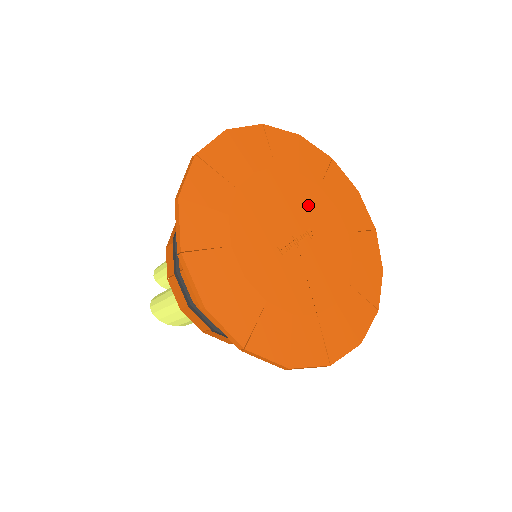
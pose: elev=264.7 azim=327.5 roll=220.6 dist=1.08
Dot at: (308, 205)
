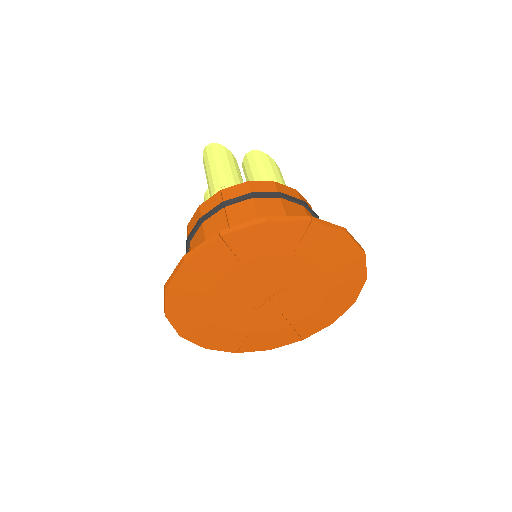
Dot at: (280, 272)
